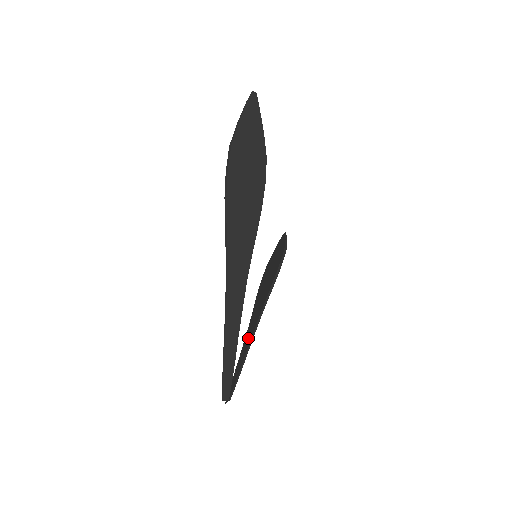
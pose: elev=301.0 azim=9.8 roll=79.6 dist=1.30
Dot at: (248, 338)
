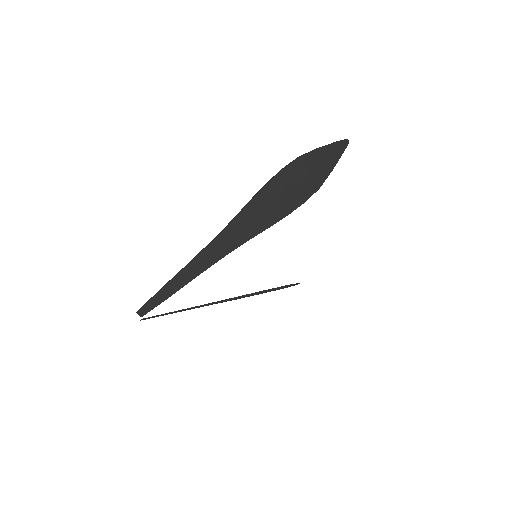
Dot at: occluded
